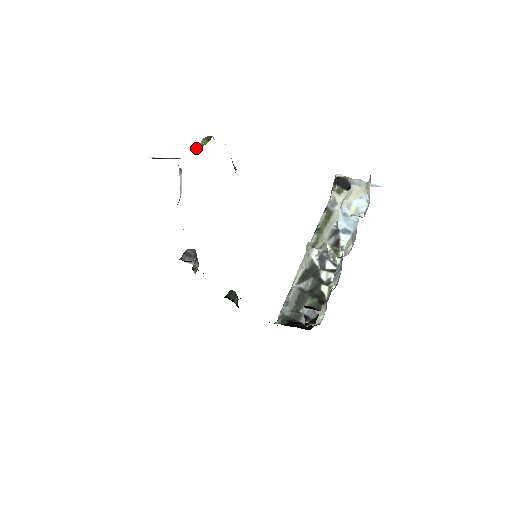
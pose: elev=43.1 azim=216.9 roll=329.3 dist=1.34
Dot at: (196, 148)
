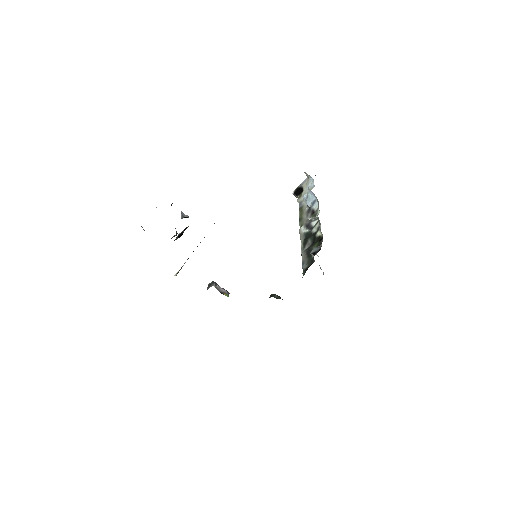
Dot at: occluded
